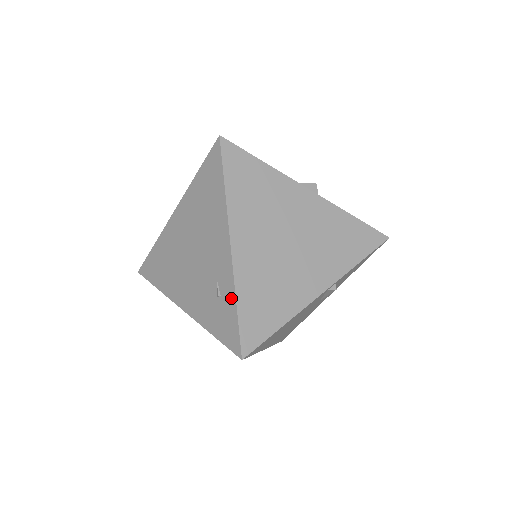
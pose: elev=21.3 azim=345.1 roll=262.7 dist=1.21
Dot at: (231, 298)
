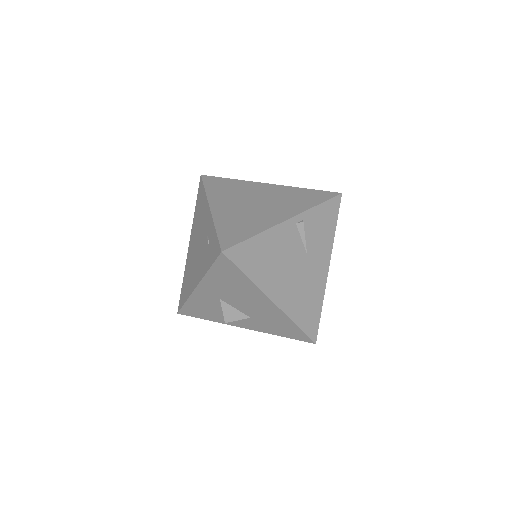
Dot at: (213, 231)
